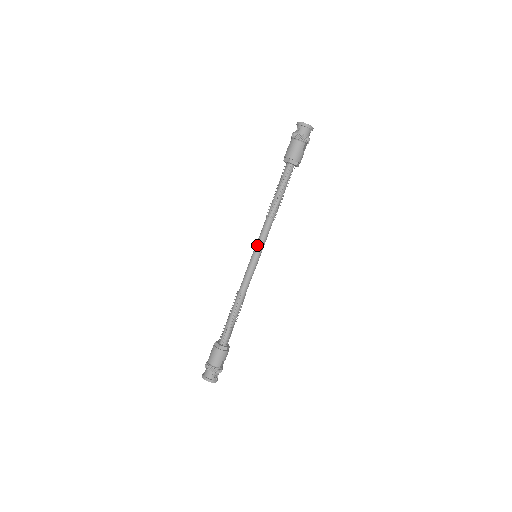
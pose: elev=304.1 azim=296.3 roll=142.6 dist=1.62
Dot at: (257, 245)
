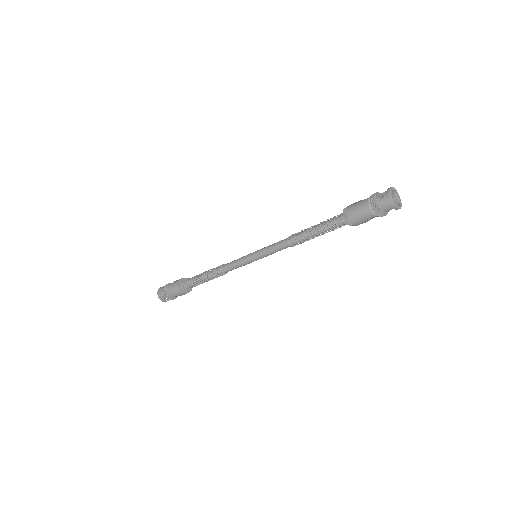
Dot at: (262, 251)
